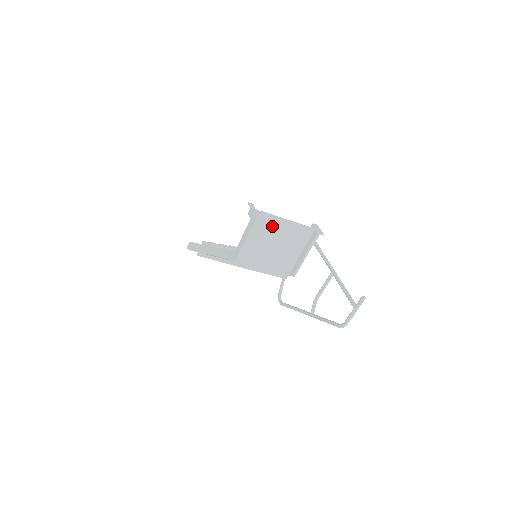
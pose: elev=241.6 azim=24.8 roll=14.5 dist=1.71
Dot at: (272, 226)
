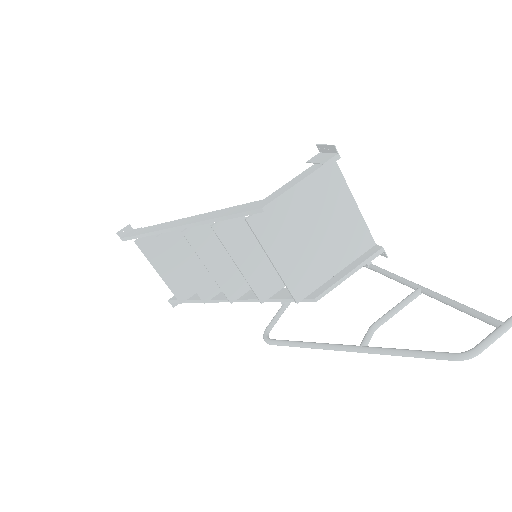
Dot at: (334, 195)
